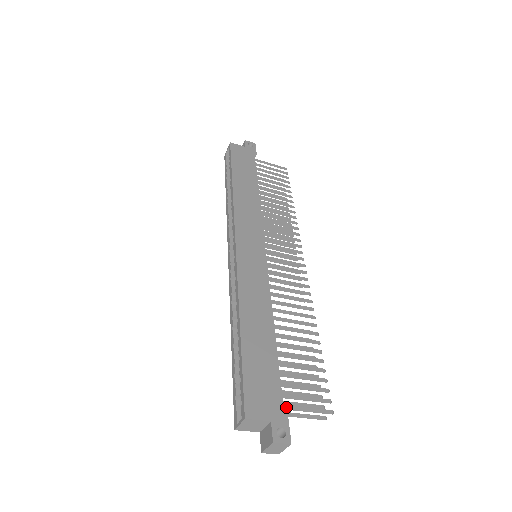
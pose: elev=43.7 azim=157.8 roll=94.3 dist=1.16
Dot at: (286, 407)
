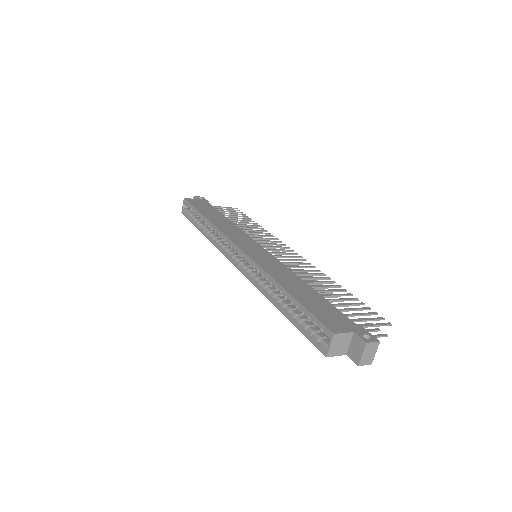
Dot at: occluded
